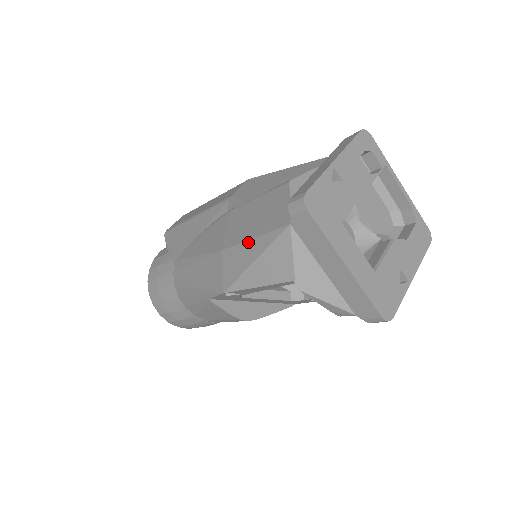
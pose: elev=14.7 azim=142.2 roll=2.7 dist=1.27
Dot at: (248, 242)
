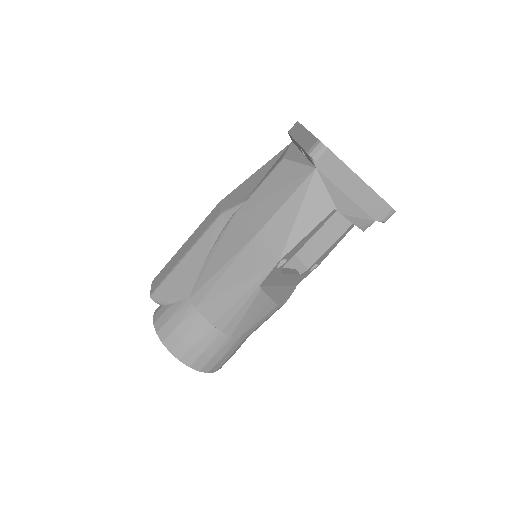
Dot at: (282, 208)
